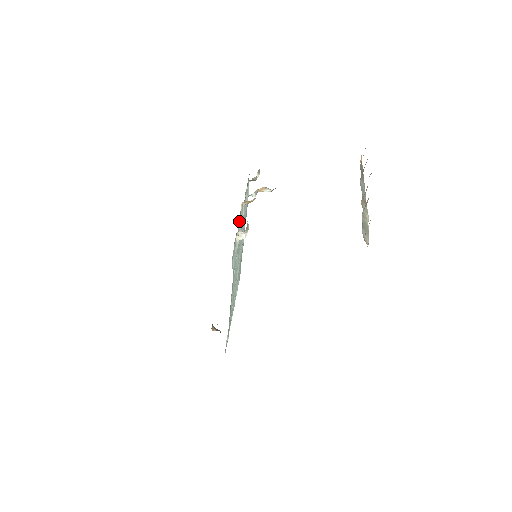
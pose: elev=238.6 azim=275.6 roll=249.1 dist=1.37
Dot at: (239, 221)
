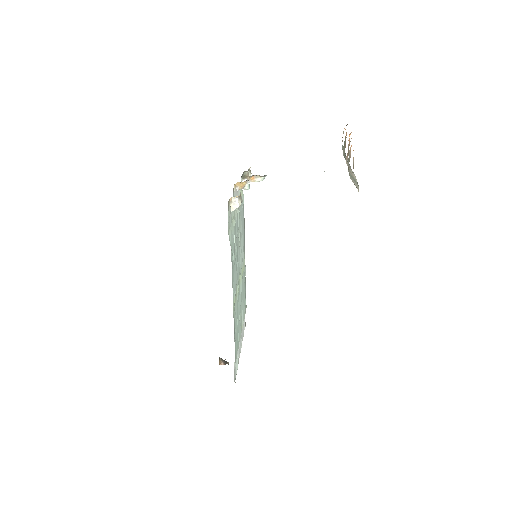
Dot at: occluded
